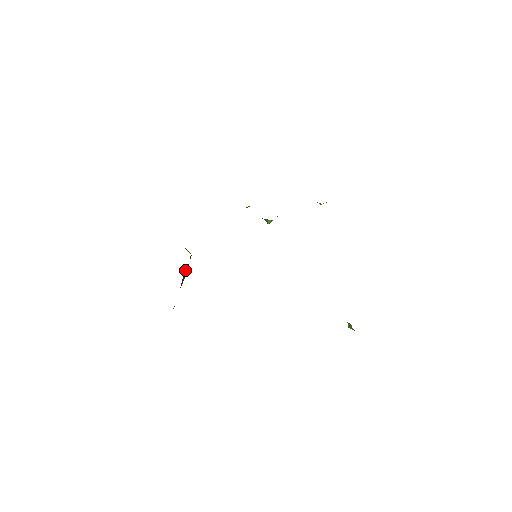
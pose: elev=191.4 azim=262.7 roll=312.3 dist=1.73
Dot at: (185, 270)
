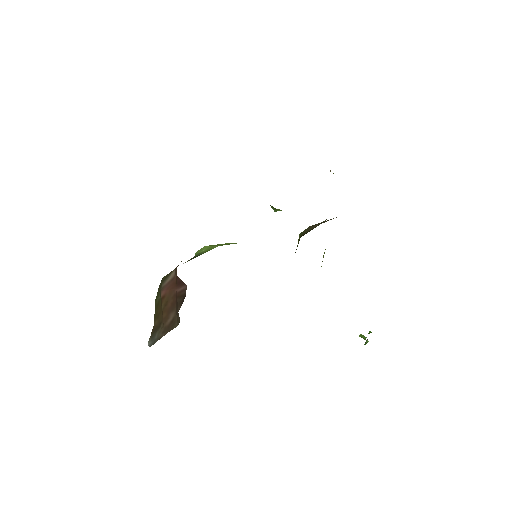
Dot at: (164, 293)
